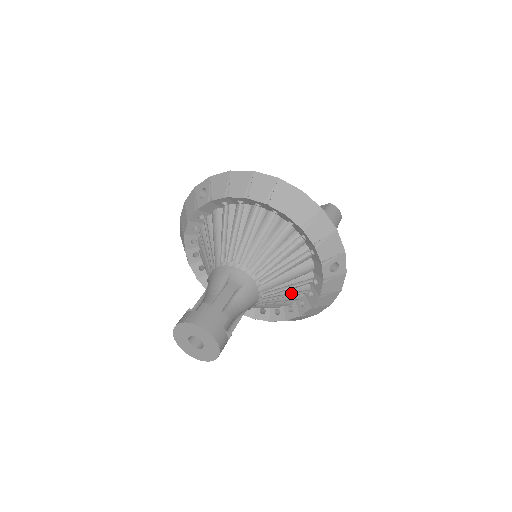
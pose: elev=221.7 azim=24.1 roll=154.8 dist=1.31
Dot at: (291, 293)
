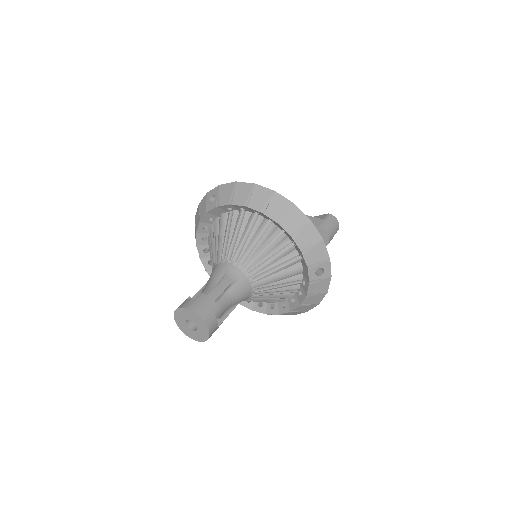
Dot at: (282, 291)
